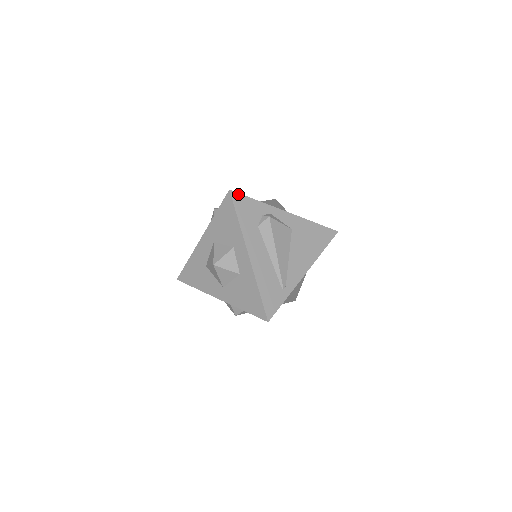
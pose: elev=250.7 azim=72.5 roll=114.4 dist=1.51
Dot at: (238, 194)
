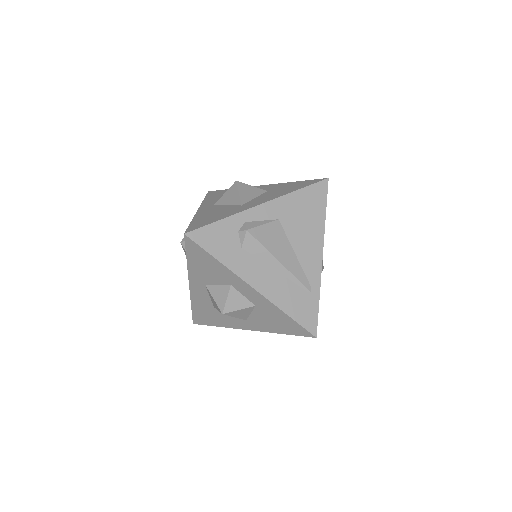
Dot at: (197, 231)
